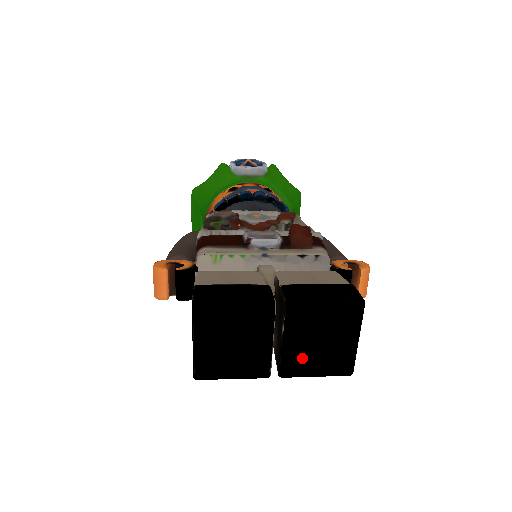
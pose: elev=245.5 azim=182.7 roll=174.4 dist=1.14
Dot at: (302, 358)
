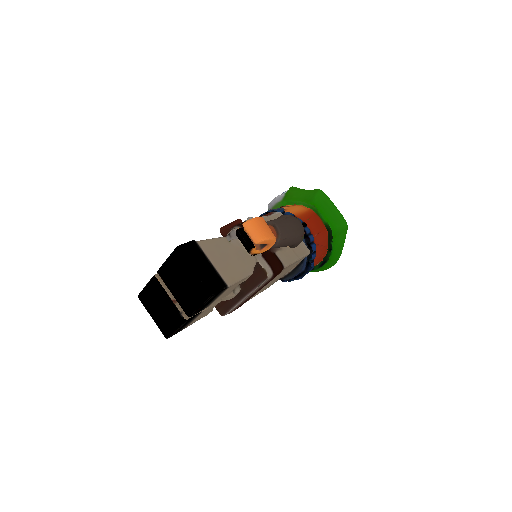
Dot at: (185, 299)
